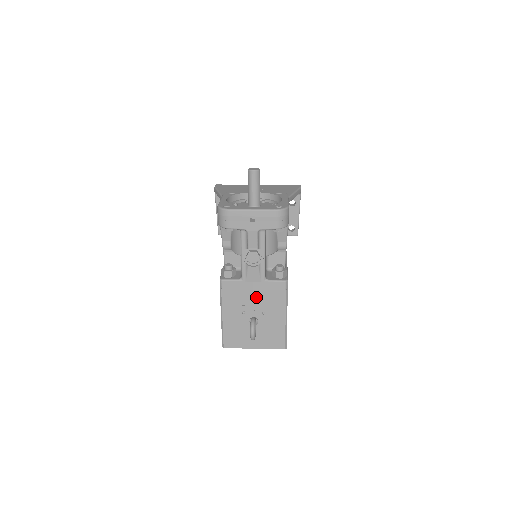
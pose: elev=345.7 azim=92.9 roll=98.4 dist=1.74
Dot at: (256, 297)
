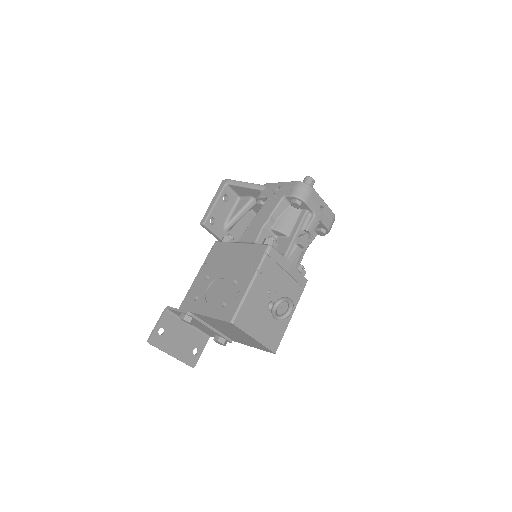
Dot at: (284, 282)
